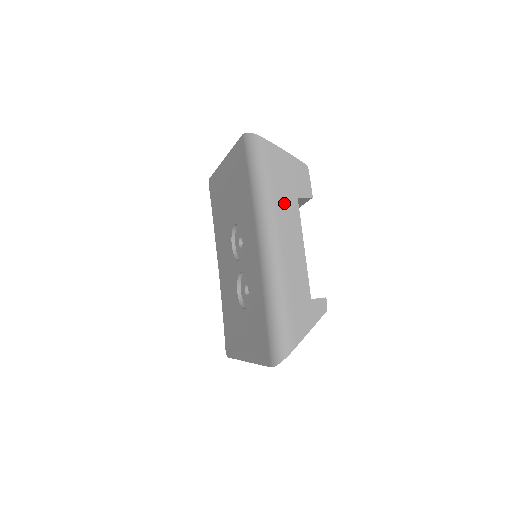
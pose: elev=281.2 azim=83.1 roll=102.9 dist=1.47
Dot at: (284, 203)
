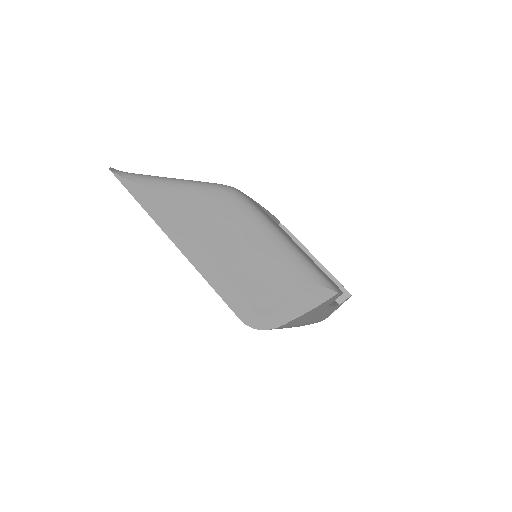
Dot at: (313, 317)
